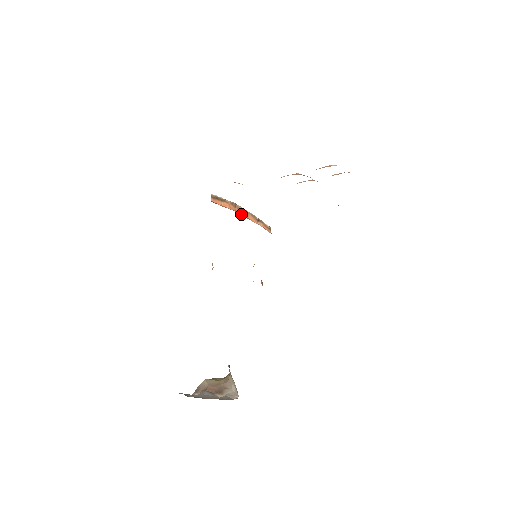
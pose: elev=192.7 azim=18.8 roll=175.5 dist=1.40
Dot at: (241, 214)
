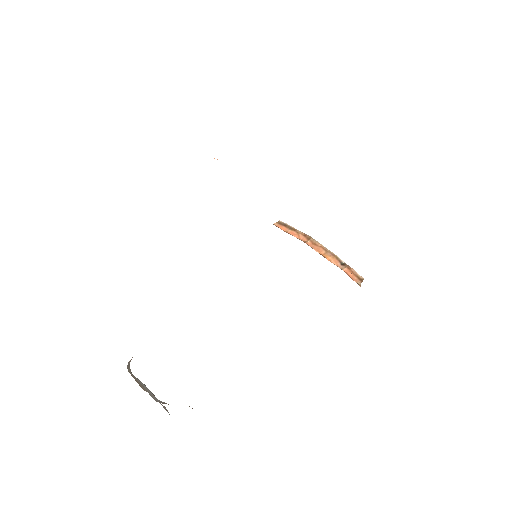
Dot at: (313, 248)
